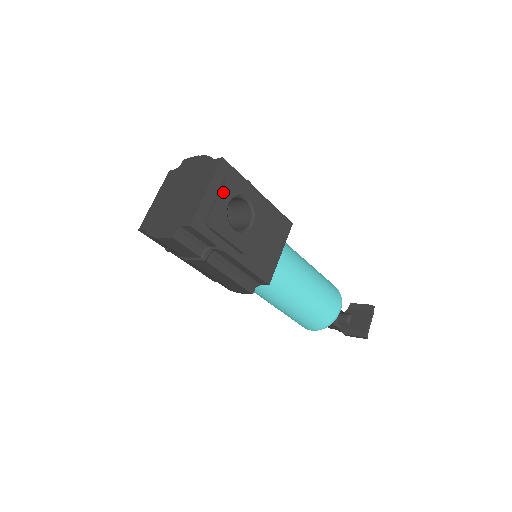
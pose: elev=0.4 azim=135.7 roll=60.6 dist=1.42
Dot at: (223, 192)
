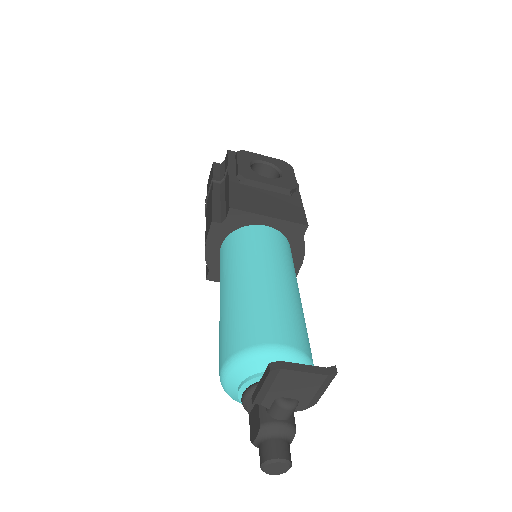
Dot at: (268, 158)
